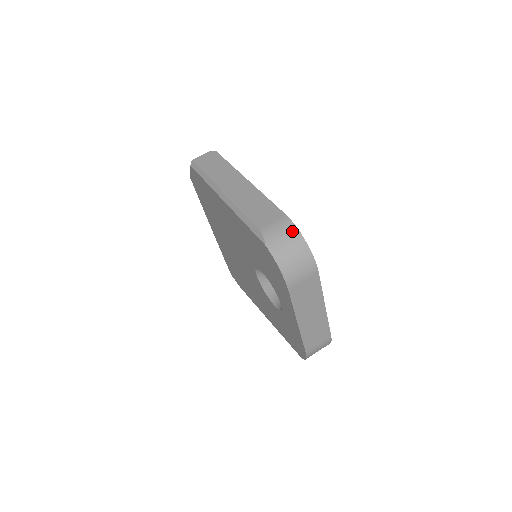
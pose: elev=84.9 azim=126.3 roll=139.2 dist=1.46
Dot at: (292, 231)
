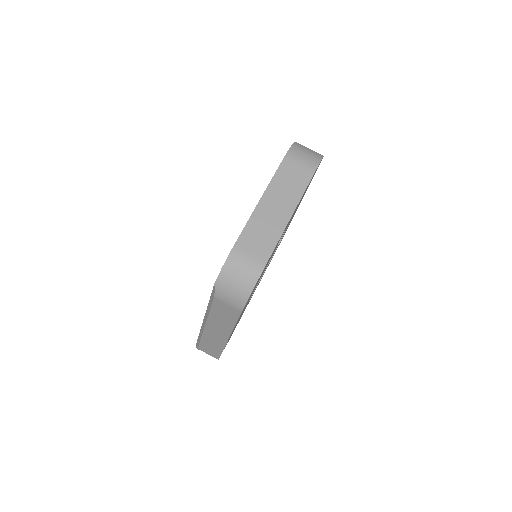
Dot at: occluded
